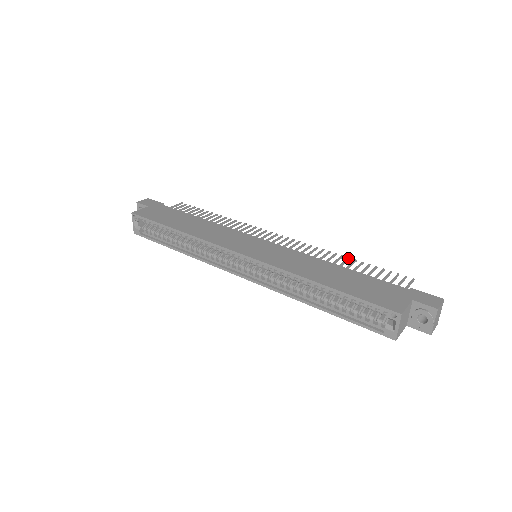
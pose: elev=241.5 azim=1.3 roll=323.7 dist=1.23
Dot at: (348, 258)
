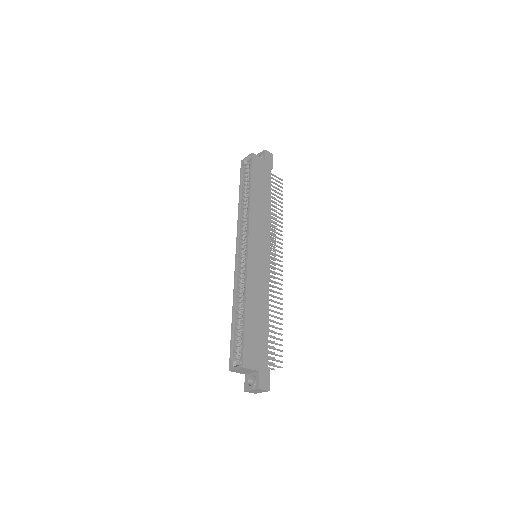
Dot at: (281, 318)
